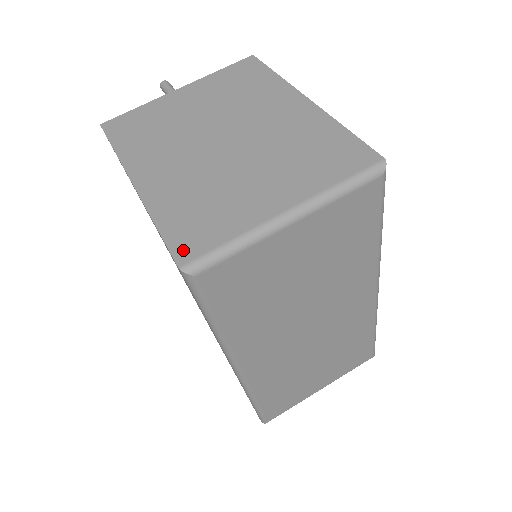
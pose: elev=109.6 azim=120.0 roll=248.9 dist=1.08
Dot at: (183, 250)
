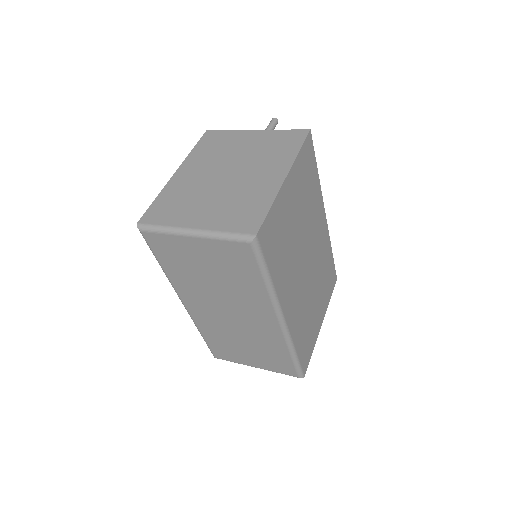
Dot at: (147, 217)
